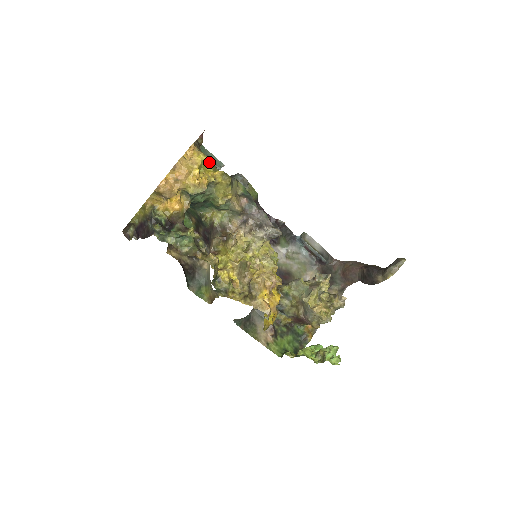
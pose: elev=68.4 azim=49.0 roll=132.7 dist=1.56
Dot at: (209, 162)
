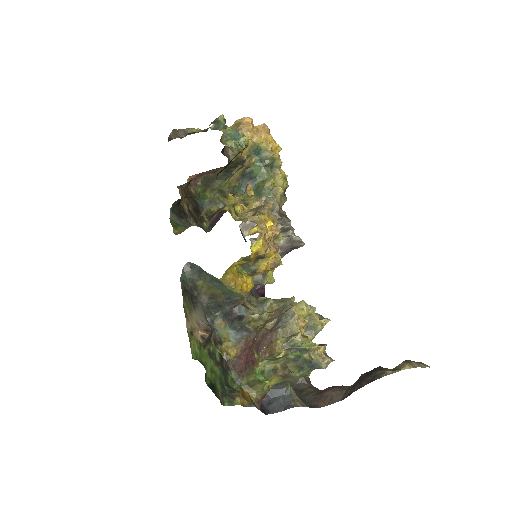
Dot at: occluded
